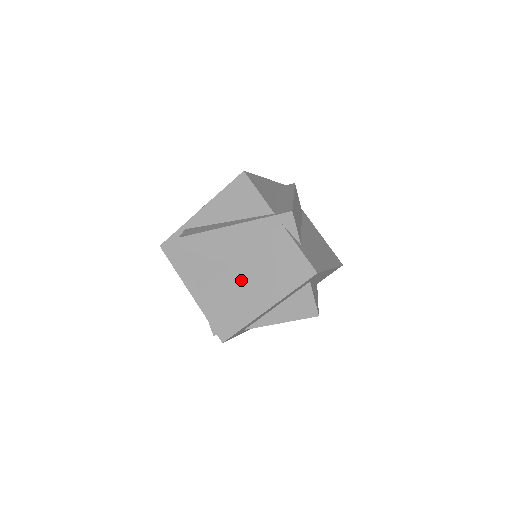
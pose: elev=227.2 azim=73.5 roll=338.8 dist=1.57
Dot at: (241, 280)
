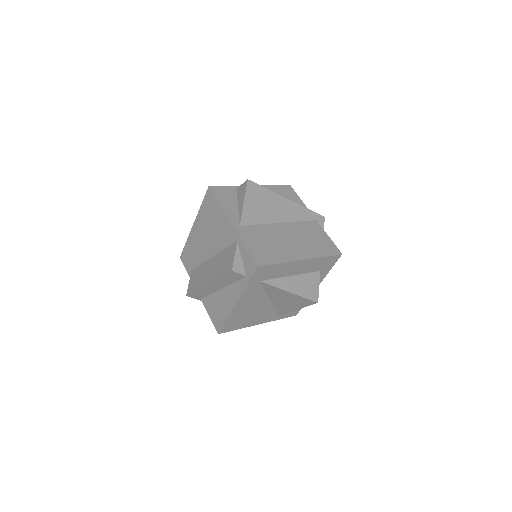
Dot at: (282, 234)
